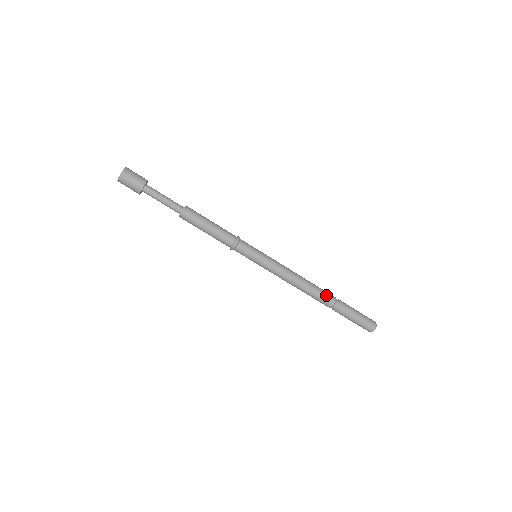
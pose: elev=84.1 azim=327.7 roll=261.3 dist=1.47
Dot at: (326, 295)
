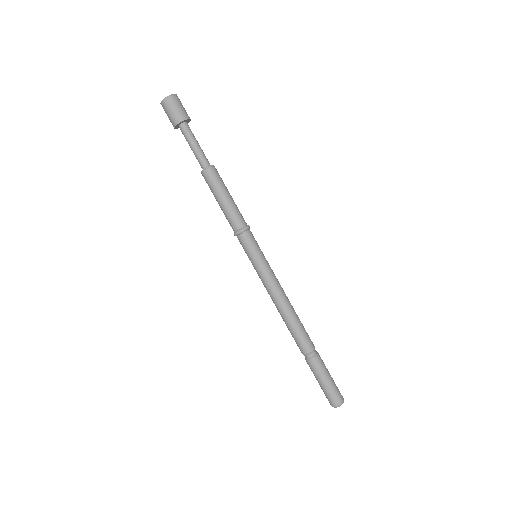
Dot at: (306, 338)
